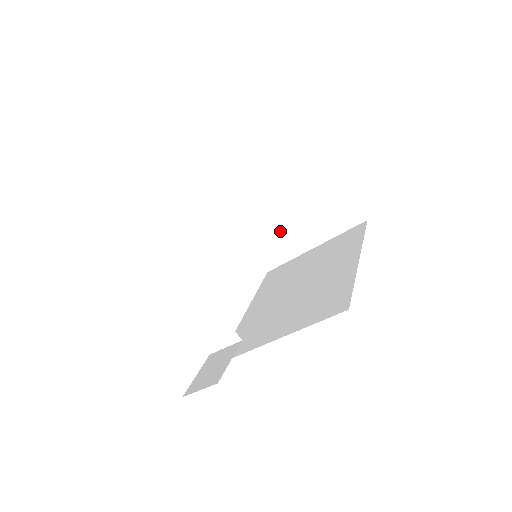
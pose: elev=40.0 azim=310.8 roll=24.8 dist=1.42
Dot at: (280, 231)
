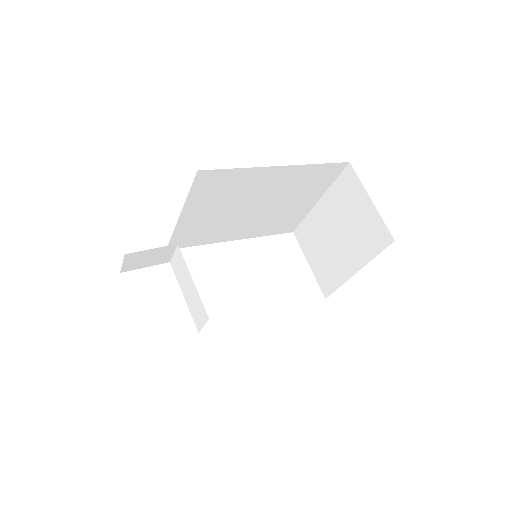
Dot at: (331, 255)
